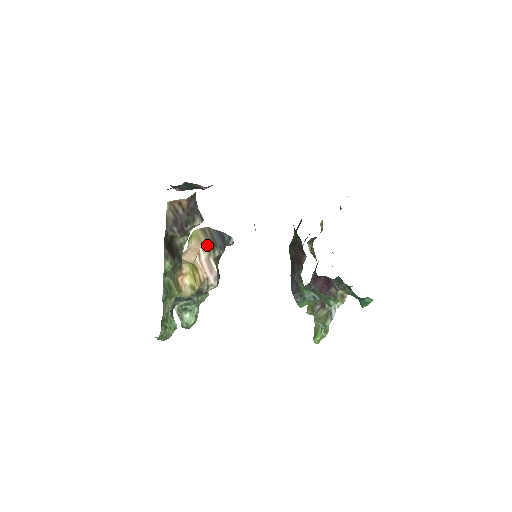
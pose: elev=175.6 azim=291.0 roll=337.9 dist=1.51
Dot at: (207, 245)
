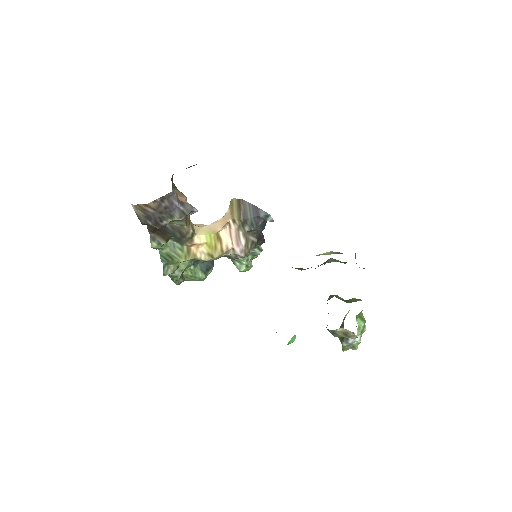
Dot at: (237, 219)
